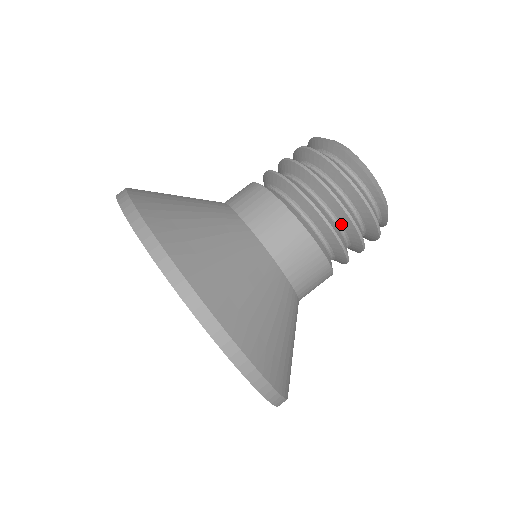
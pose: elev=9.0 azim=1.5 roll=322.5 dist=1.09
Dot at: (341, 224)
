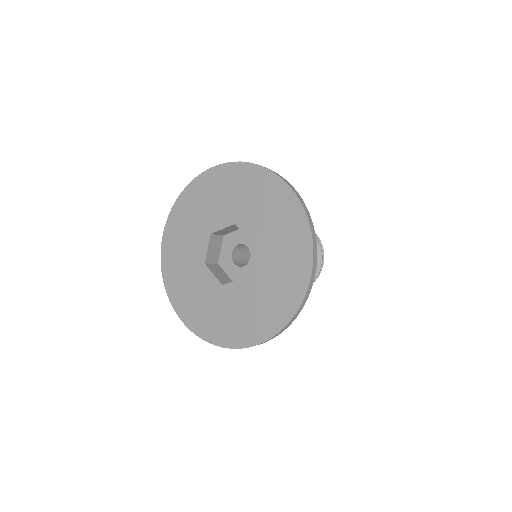
Dot at: occluded
